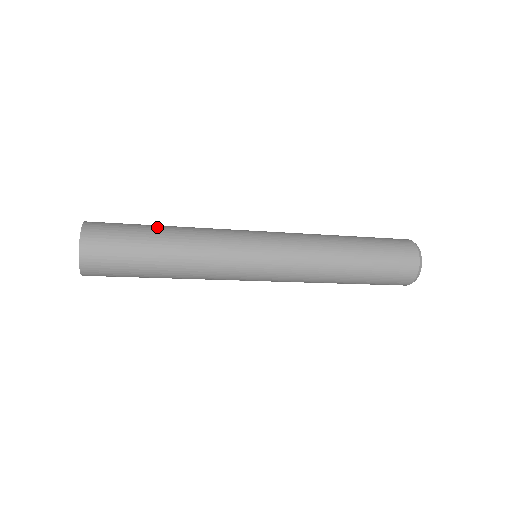
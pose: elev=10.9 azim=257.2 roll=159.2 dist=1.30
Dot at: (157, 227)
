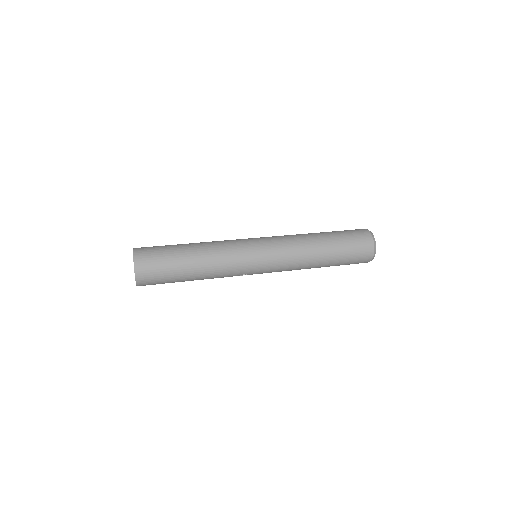
Dot at: (184, 244)
